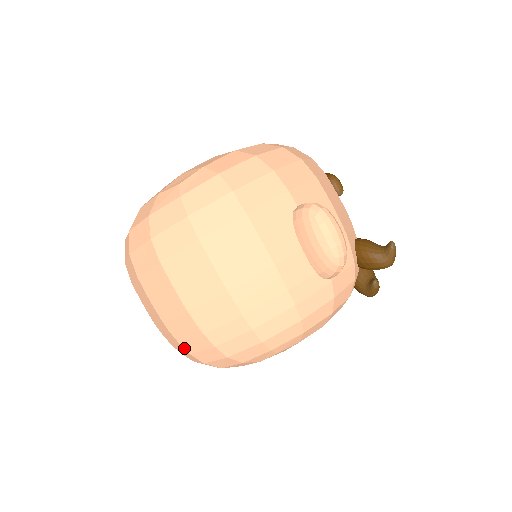
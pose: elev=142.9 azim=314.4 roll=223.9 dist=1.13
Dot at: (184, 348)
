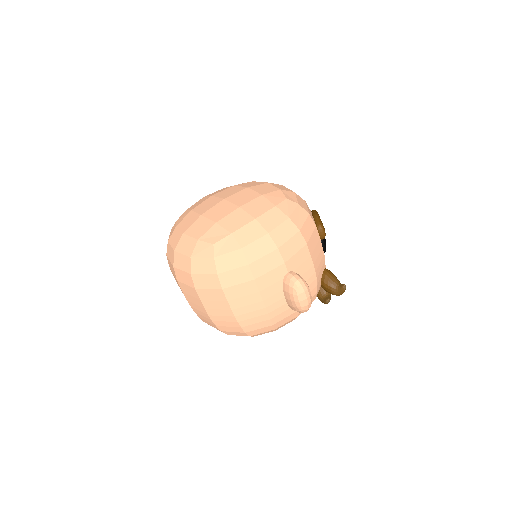
Dot at: (201, 319)
